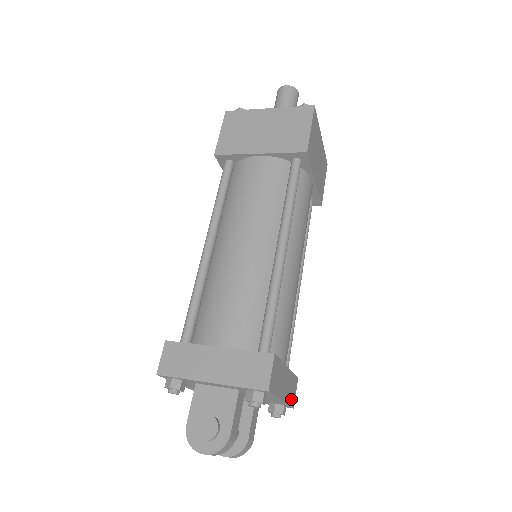
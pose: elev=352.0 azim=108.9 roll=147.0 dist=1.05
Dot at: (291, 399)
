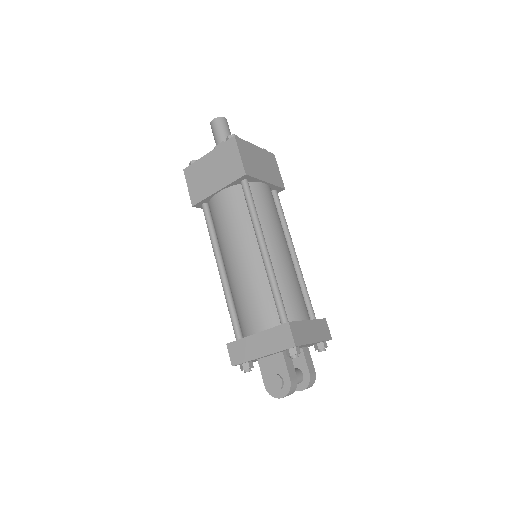
Dot at: (325, 336)
